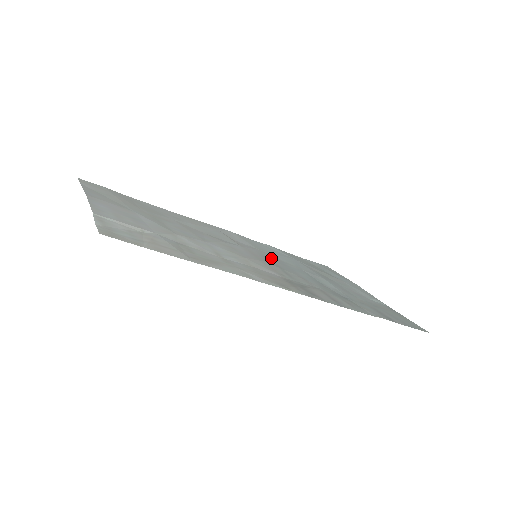
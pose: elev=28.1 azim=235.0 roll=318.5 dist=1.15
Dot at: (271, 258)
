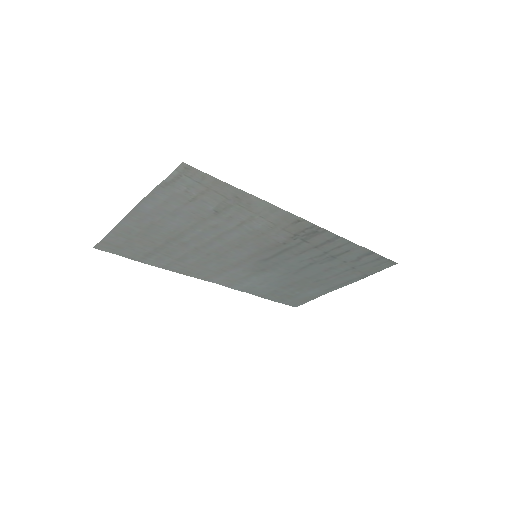
Dot at: (264, 265)
